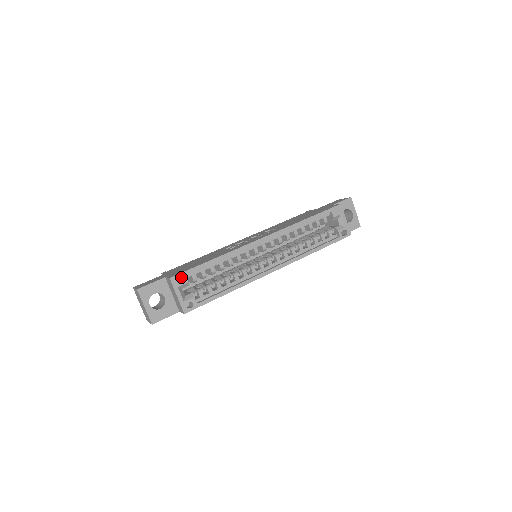
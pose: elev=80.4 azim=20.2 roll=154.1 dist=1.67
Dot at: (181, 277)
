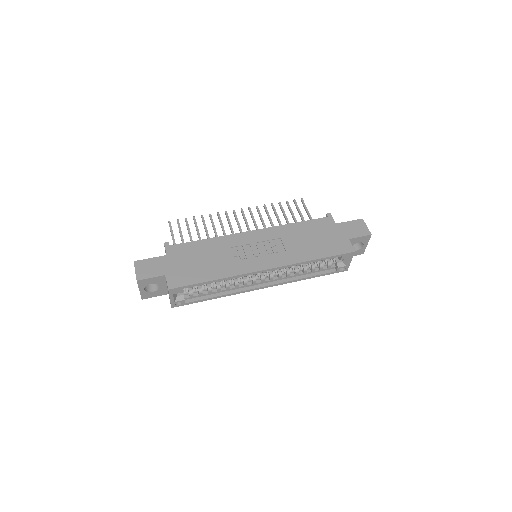
Dot at: (179, 289)
